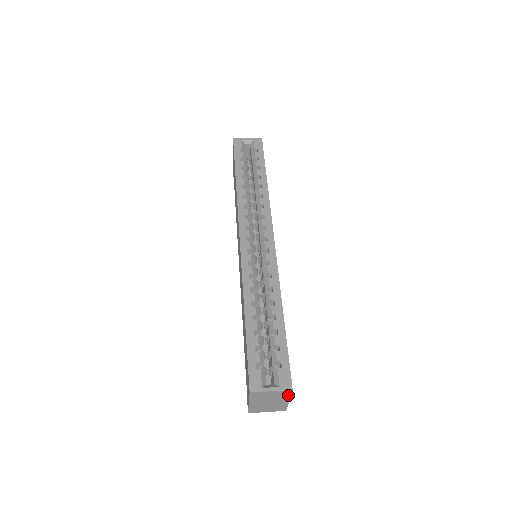
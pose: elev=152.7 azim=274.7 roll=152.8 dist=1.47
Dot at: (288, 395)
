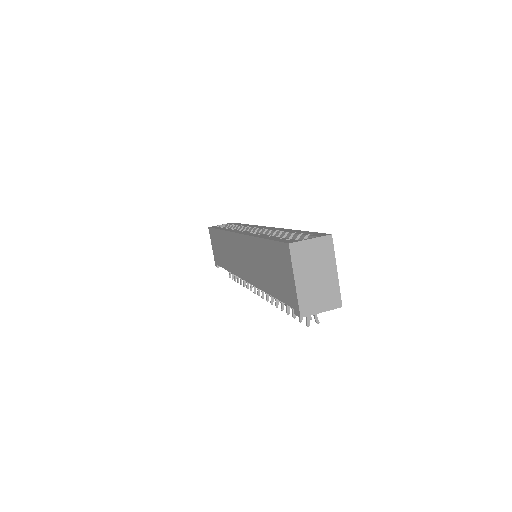
Dot at: (331, 252)
